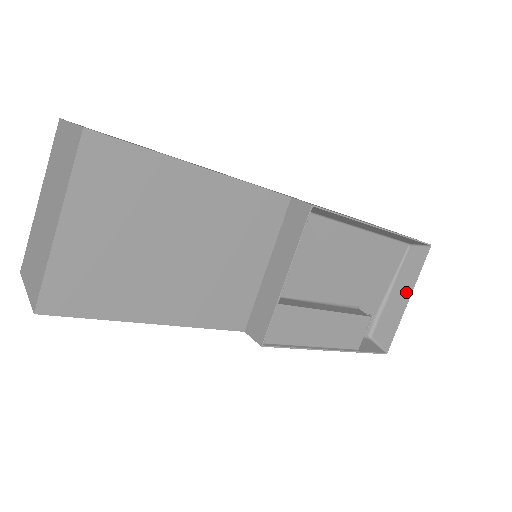
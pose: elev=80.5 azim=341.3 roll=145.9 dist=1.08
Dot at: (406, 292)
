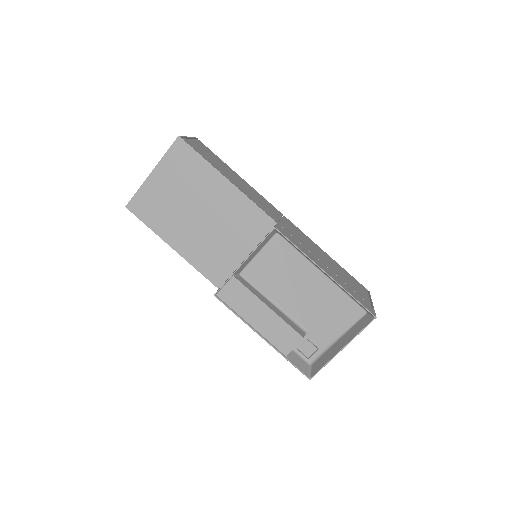
Dot at: (344, 343)
